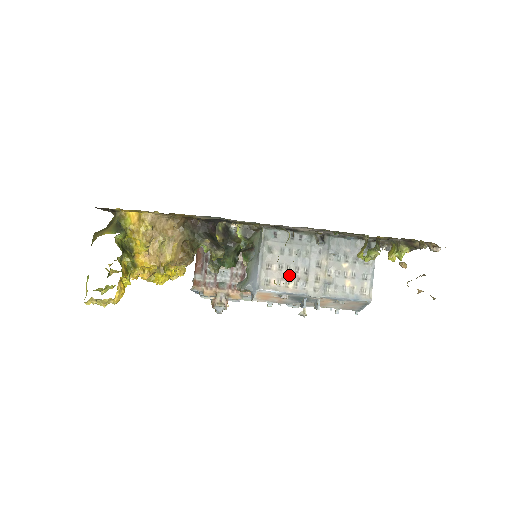
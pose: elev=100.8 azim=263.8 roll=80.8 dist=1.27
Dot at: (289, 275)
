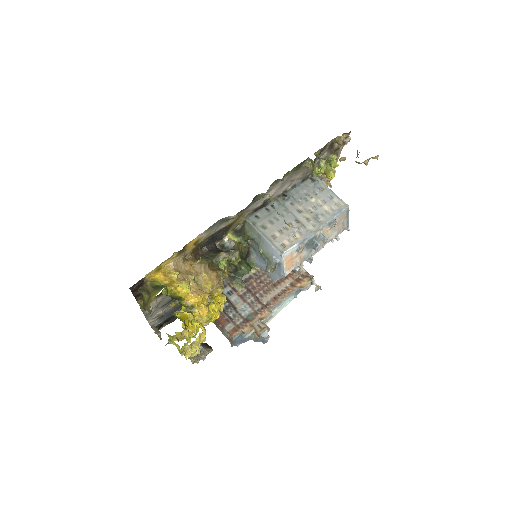
Dot at: (290, 231)
